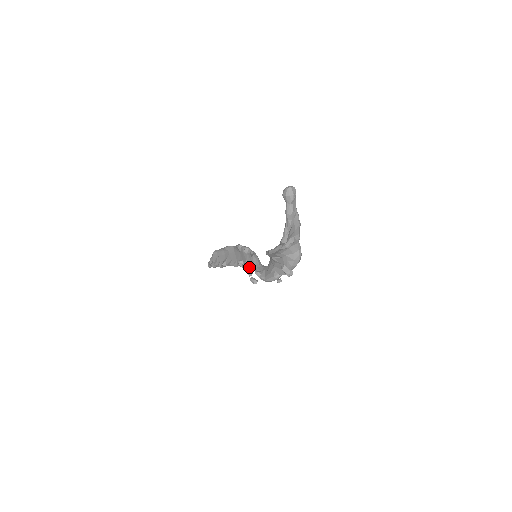
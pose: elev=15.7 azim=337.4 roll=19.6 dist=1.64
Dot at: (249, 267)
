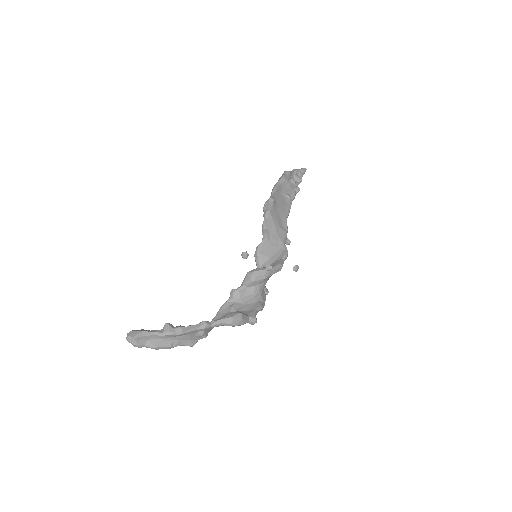
Dot at: occluded
